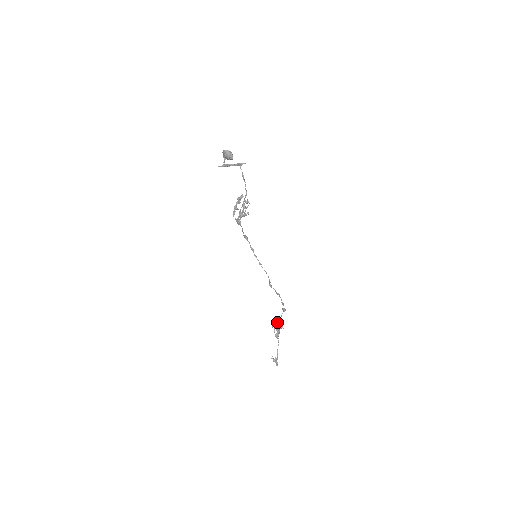
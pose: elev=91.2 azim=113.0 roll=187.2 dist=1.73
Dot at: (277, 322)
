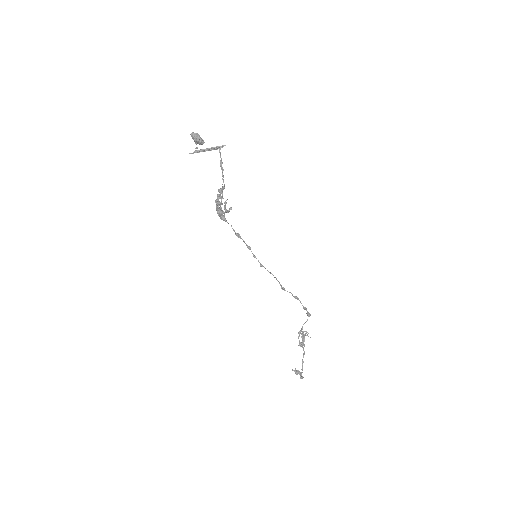
Dot at: (302, 328)
